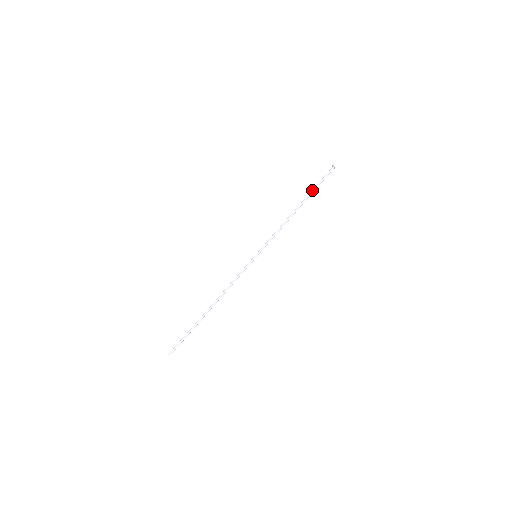
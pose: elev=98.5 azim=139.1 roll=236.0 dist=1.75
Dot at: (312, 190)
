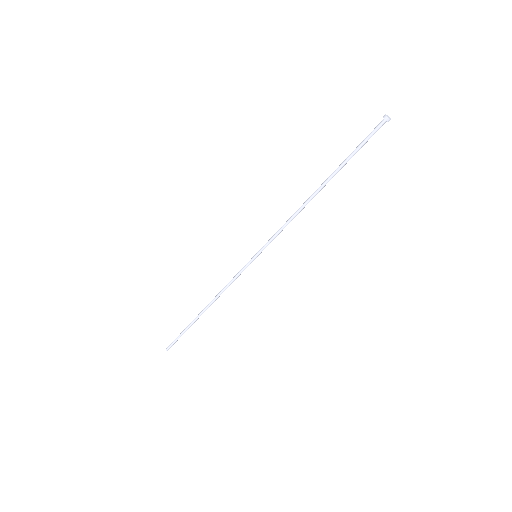
Dot at: (342, 163)
